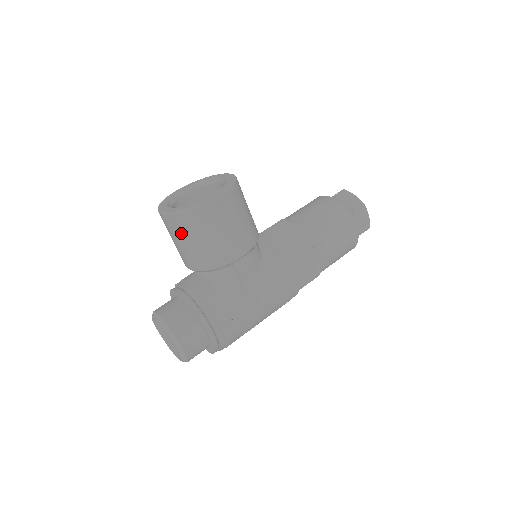
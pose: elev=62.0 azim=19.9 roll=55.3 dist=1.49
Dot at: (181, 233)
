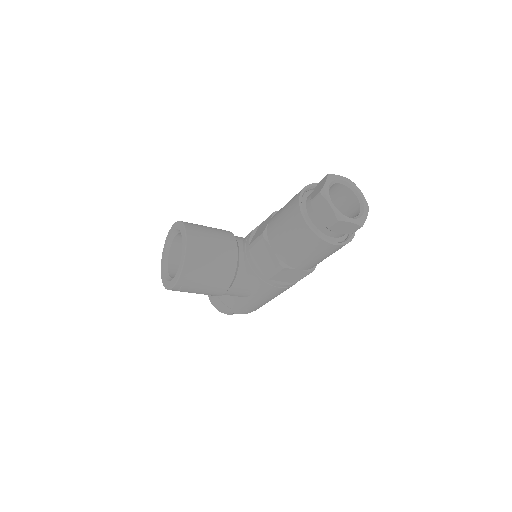
Dot at: occluded
